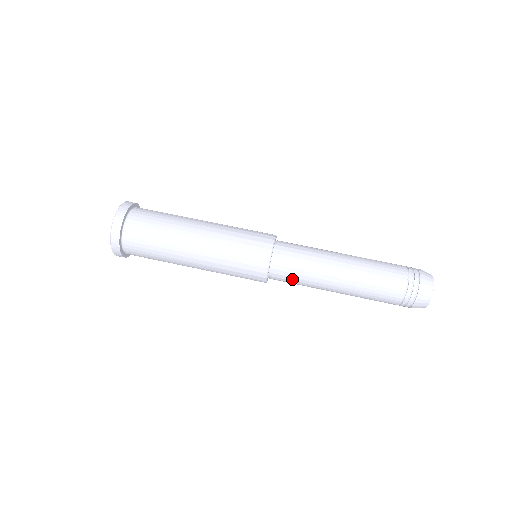
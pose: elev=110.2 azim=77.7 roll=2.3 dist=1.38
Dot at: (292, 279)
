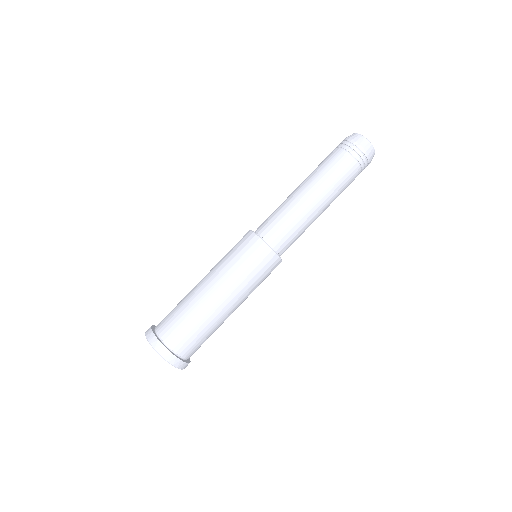
Dot at: occluded
